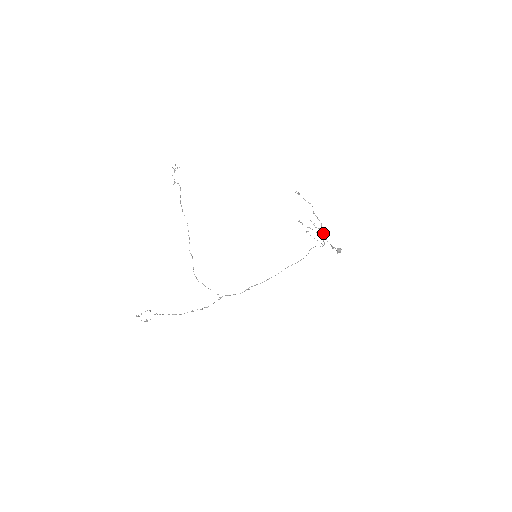
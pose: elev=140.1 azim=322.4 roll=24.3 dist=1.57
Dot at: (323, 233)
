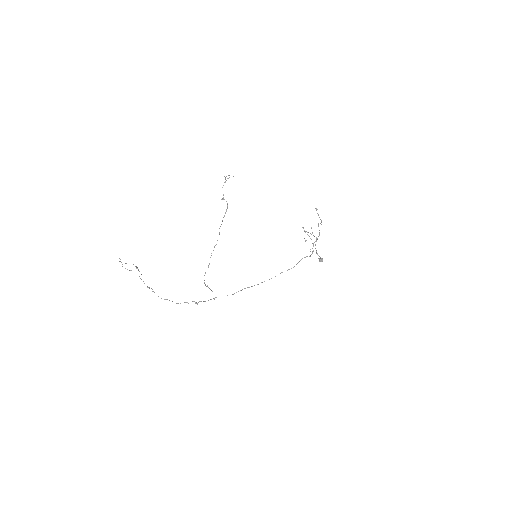
Dot at: (316, 241)
